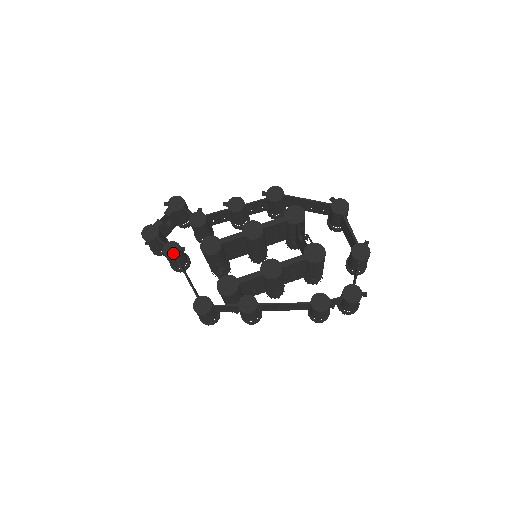
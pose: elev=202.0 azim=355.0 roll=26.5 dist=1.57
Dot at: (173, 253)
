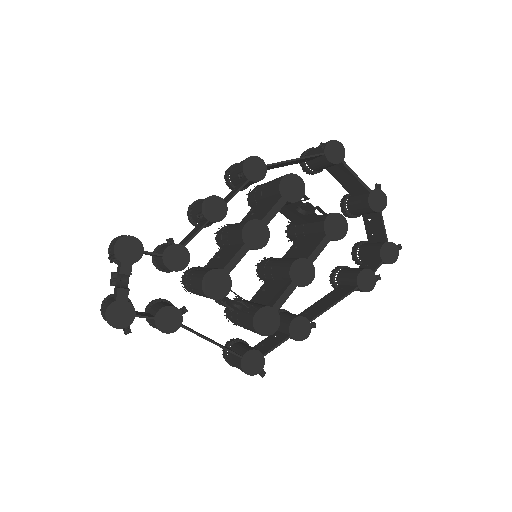
Dot at: (175, 323)
